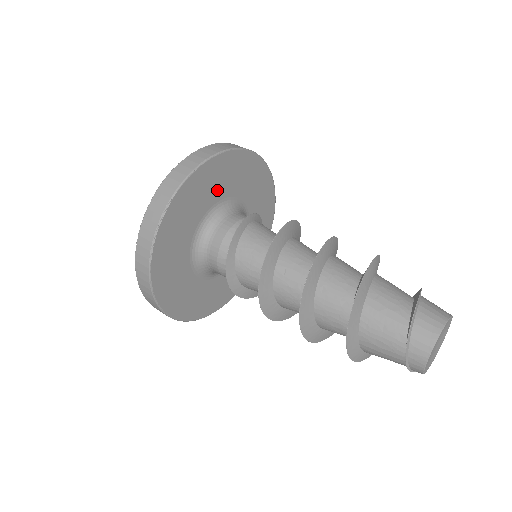
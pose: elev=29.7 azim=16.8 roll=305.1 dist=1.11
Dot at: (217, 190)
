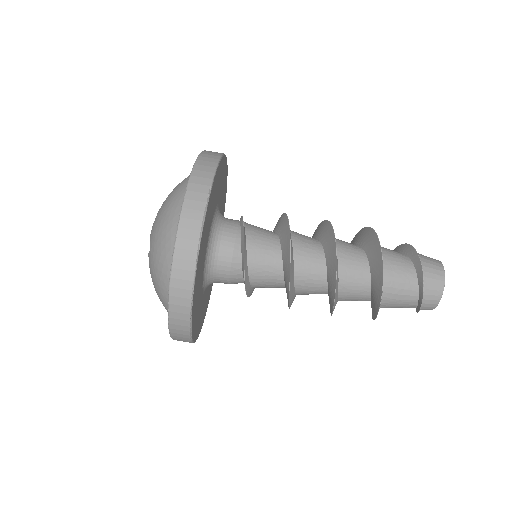
Dot at: (206, 238)
